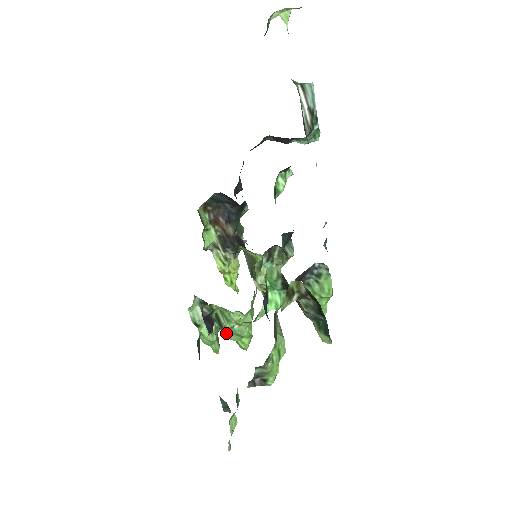
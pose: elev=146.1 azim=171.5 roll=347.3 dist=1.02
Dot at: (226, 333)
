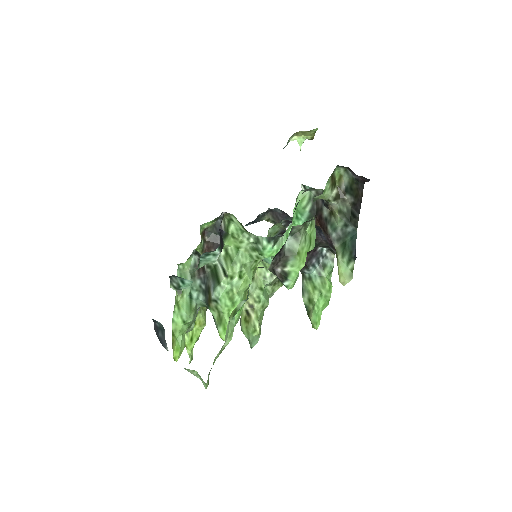
Dot at: (220, 287)
